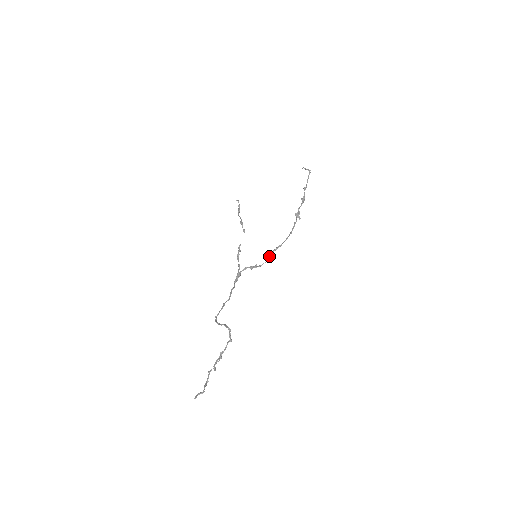
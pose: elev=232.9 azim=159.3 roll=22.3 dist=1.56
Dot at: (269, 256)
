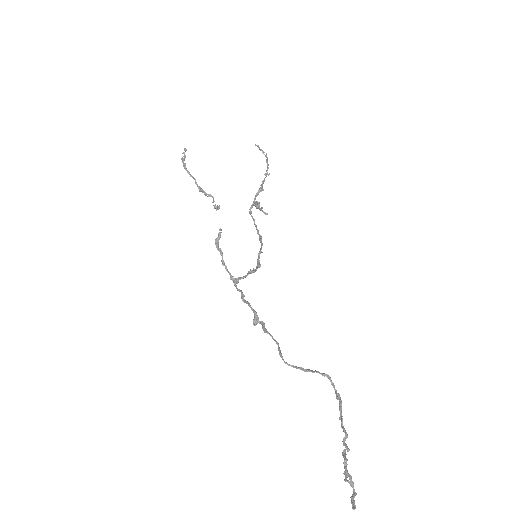
Dot at: (259, 258)
